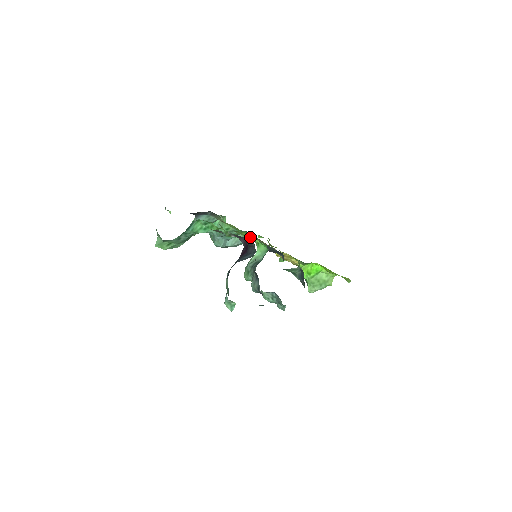
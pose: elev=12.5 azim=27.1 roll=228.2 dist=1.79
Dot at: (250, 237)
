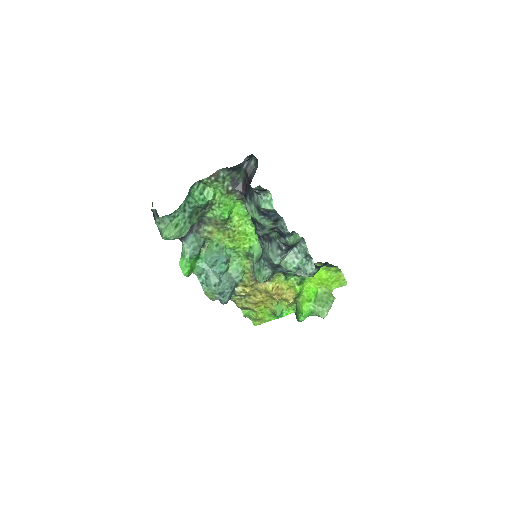
Dot at: (241, 229)
